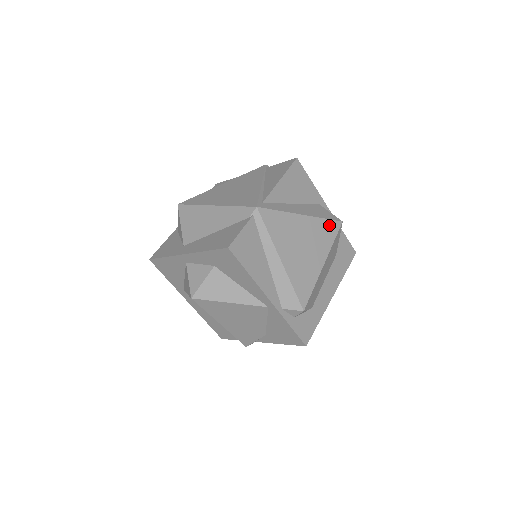
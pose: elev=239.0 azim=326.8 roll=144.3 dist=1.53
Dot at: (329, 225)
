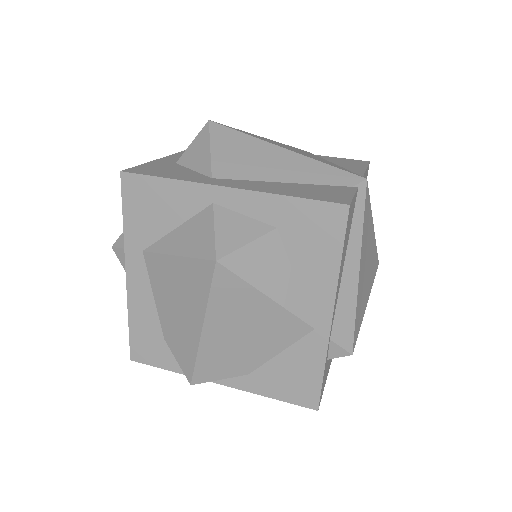
Dot at: (376, 259)
